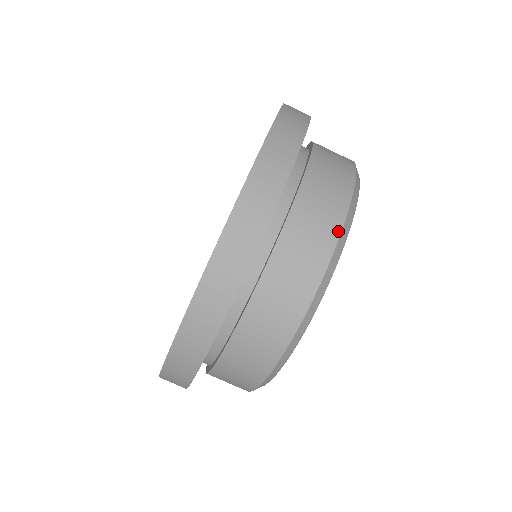
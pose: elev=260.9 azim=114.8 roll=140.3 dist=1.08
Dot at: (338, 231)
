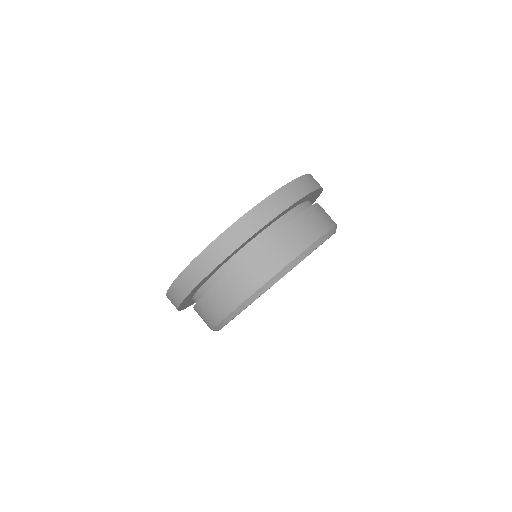
Dot at: (335, 223)
